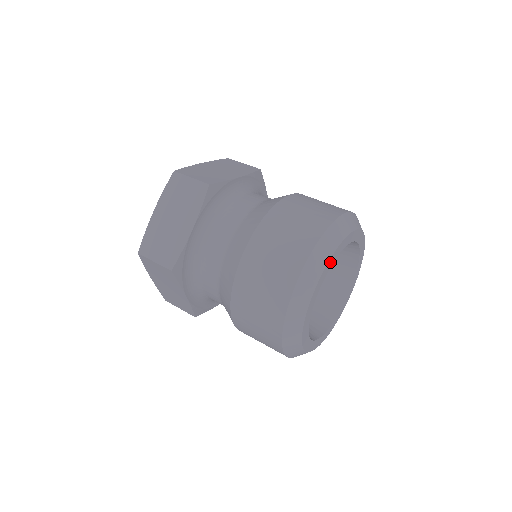
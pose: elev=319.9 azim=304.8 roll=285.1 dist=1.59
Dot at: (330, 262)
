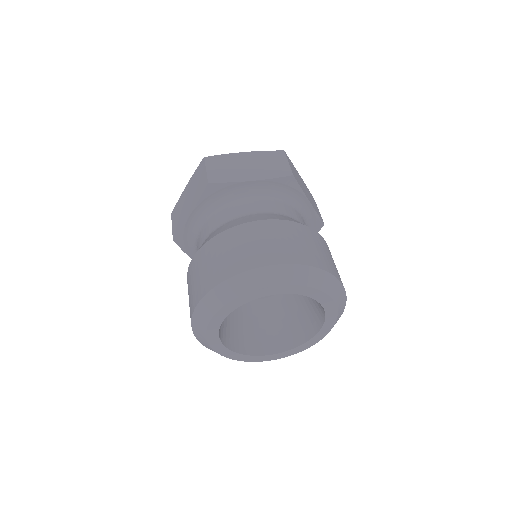
Dot at: (234, 303)
